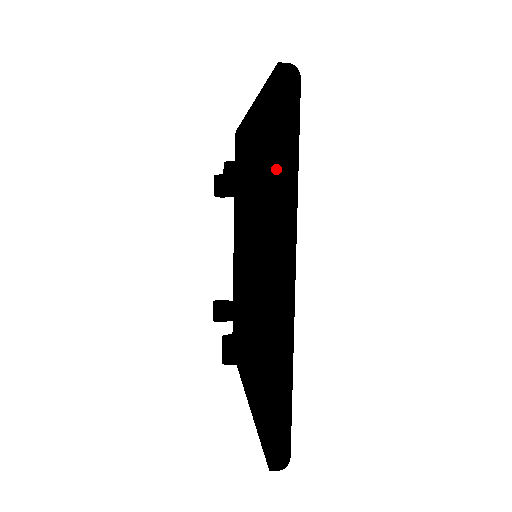
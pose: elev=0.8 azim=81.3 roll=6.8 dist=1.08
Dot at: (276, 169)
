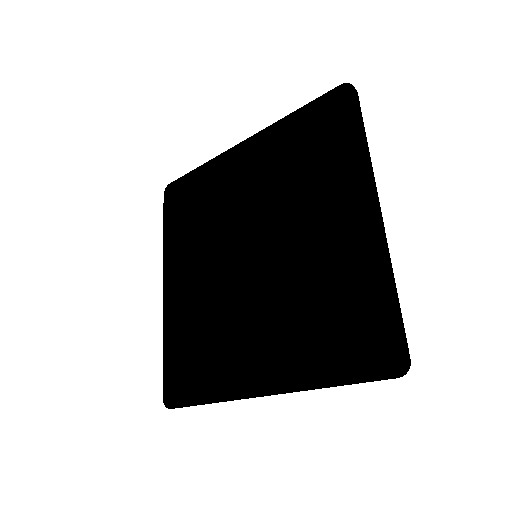
Dot at: (324, 157)
